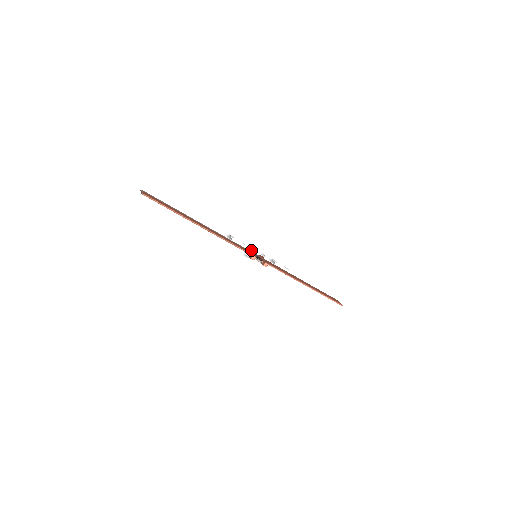
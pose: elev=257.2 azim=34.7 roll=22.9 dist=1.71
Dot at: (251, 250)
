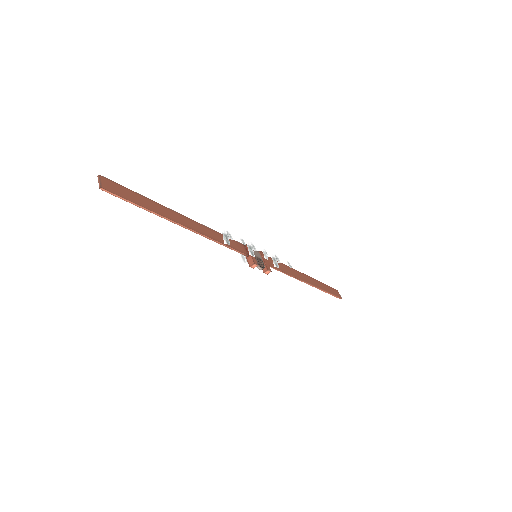
Dot at: (252, 253)
